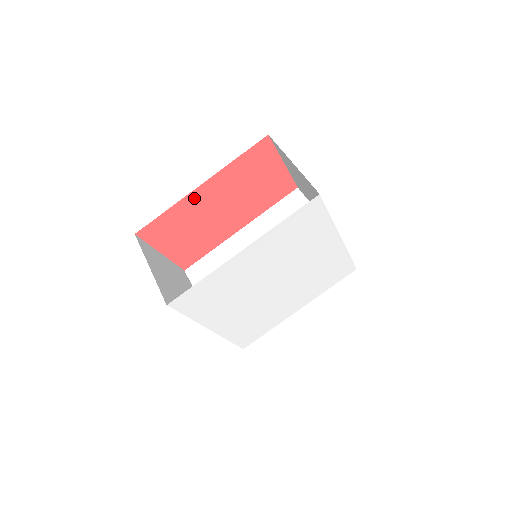
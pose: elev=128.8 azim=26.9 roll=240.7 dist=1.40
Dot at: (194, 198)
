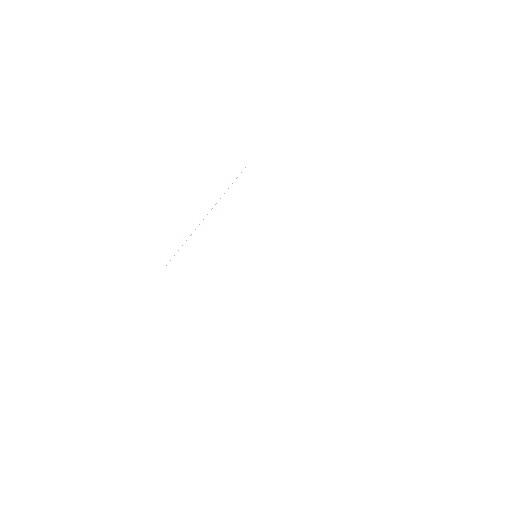
Dot at: occluded
